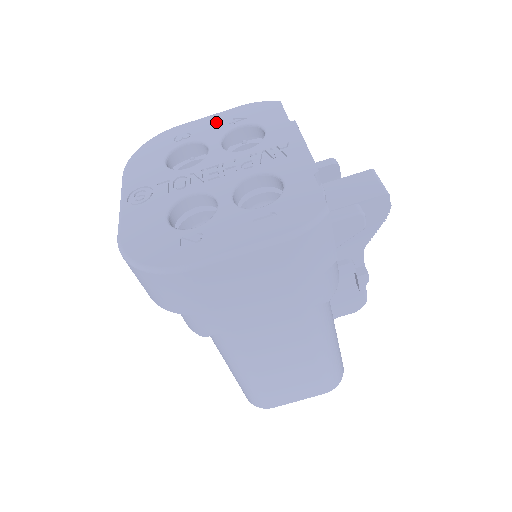
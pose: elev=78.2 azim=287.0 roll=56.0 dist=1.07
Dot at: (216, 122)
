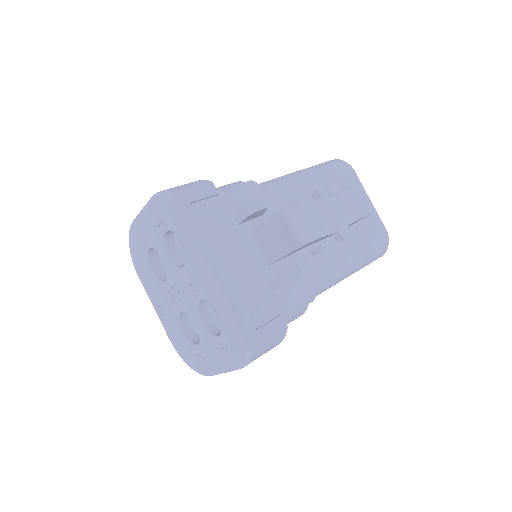
Dot at: (150, 224)
